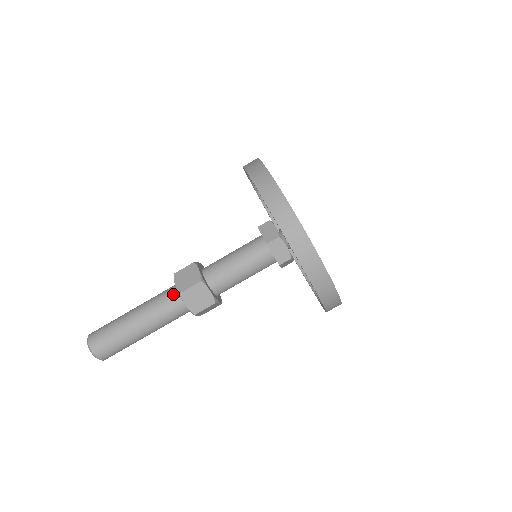
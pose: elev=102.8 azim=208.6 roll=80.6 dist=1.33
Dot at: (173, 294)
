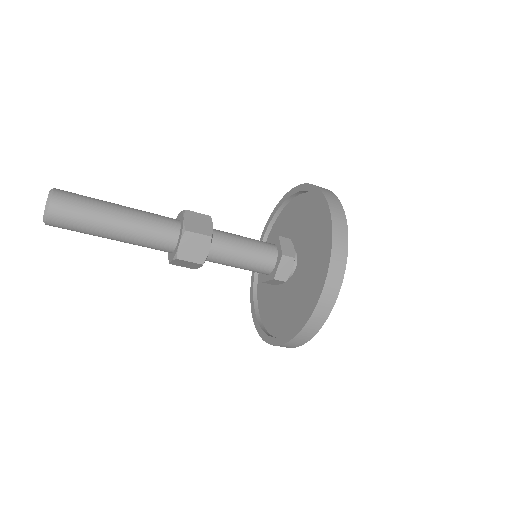
Dot at: (169, 243)
